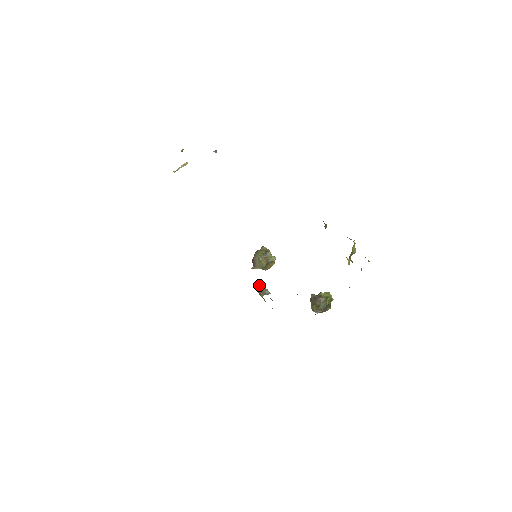
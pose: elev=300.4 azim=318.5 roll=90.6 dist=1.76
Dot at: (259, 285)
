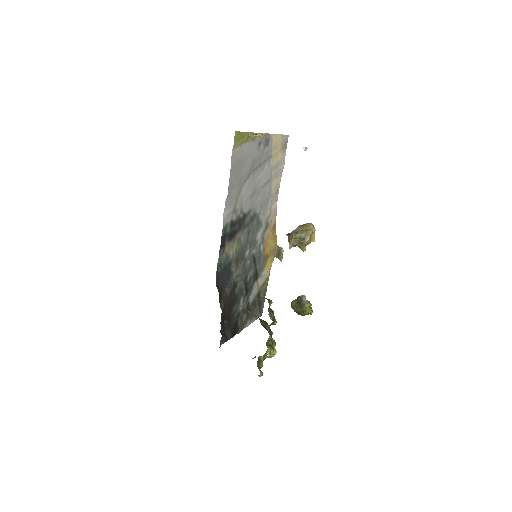
Dot at: (281, 248)
